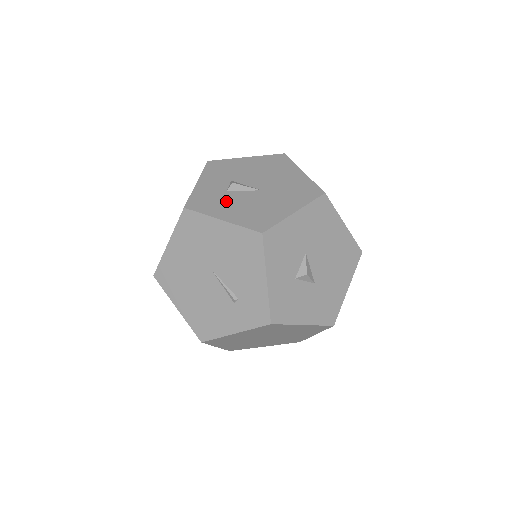
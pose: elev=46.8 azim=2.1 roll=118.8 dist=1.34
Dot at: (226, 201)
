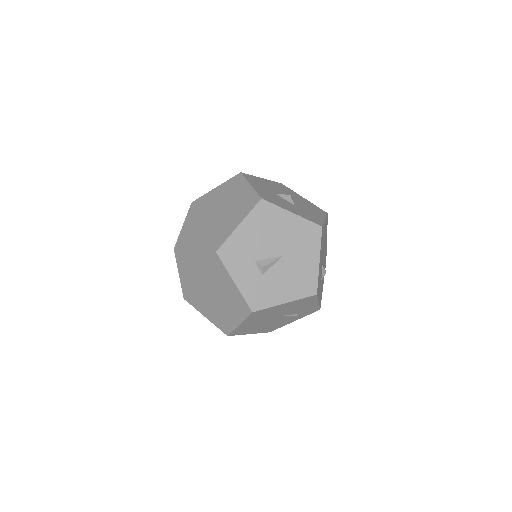
Dot at: (272, 285)
